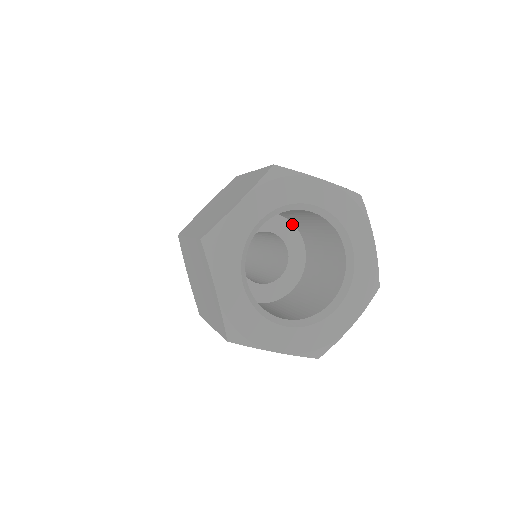
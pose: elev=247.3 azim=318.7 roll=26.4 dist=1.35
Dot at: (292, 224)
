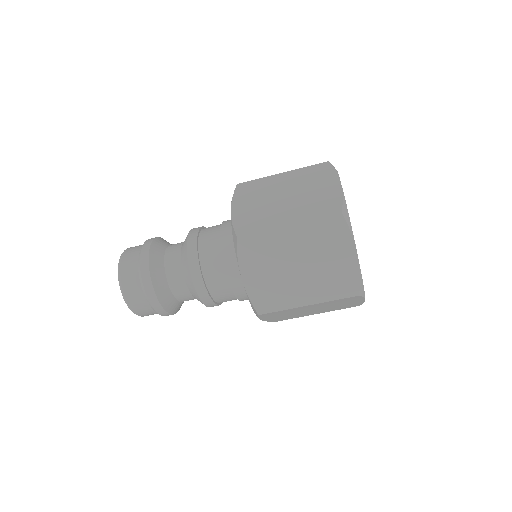
Dot at: occluded
